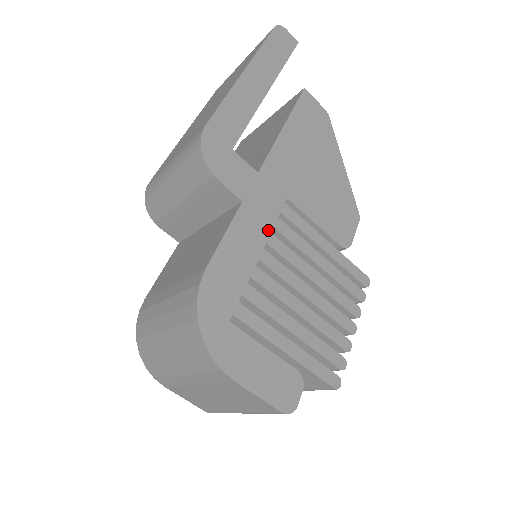
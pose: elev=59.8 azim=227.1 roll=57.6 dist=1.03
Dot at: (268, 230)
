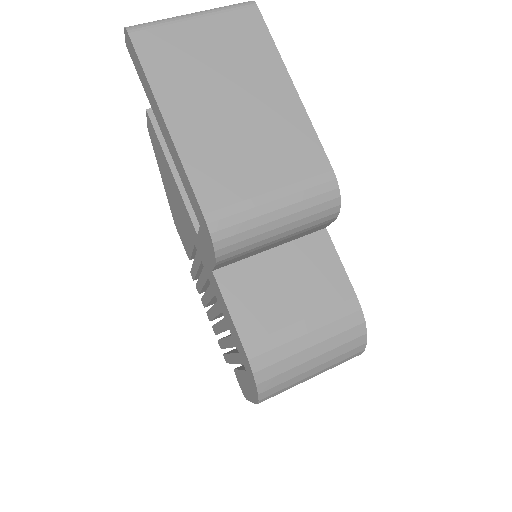
Dot at: occluded
